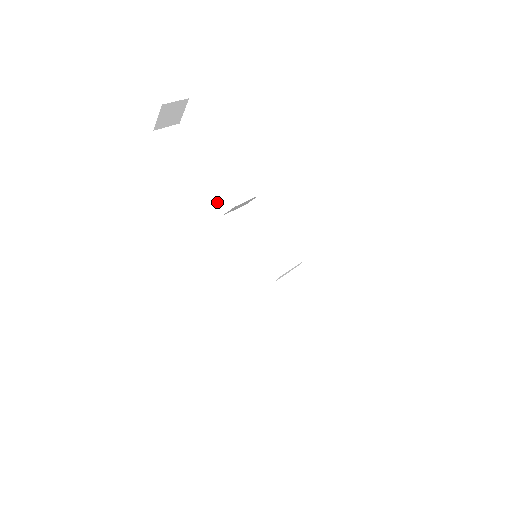
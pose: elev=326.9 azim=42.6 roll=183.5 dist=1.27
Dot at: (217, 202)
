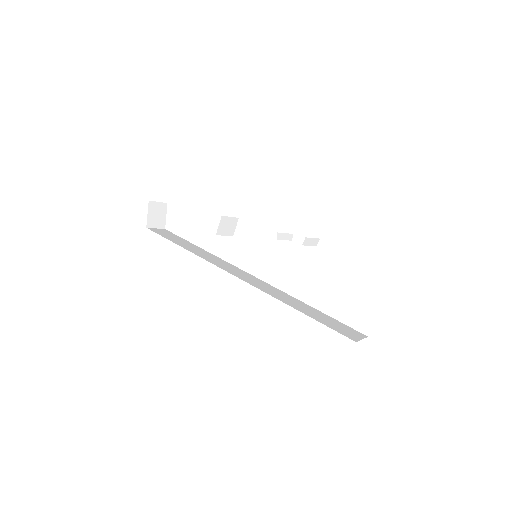
Dot at: (211, 255)
